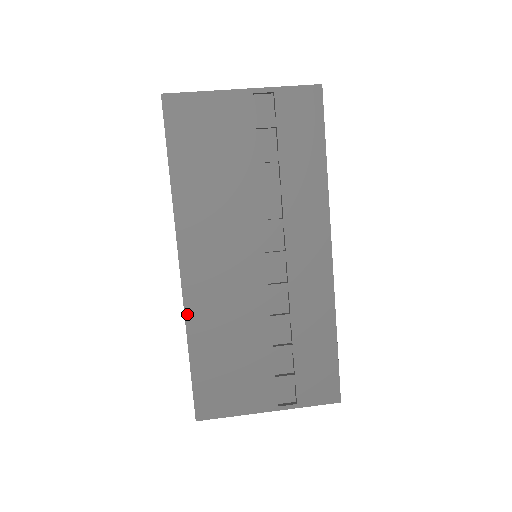
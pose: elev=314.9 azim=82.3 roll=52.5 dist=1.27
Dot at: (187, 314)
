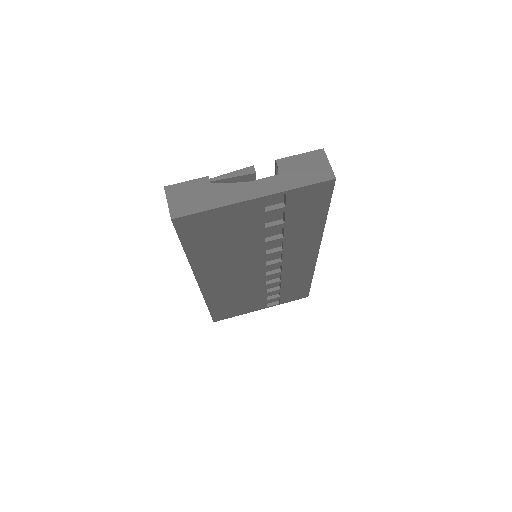
Dot at: (206, 298)
